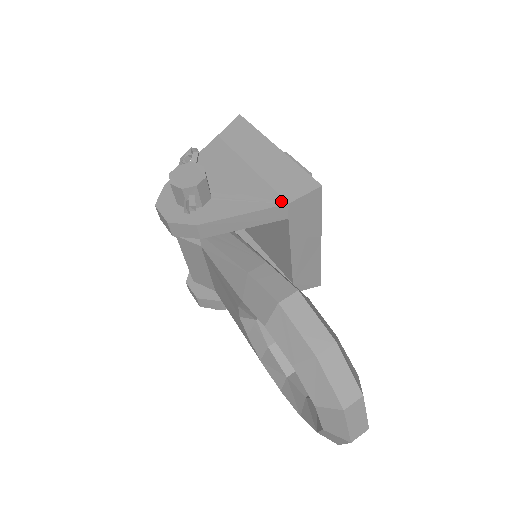
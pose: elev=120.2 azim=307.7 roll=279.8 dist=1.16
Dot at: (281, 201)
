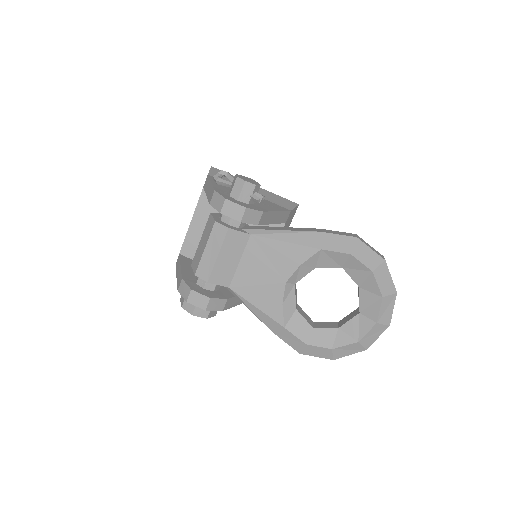
Dot at: (286, 209)
